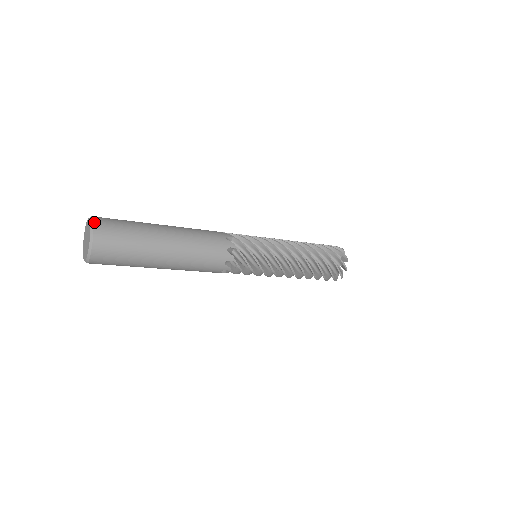
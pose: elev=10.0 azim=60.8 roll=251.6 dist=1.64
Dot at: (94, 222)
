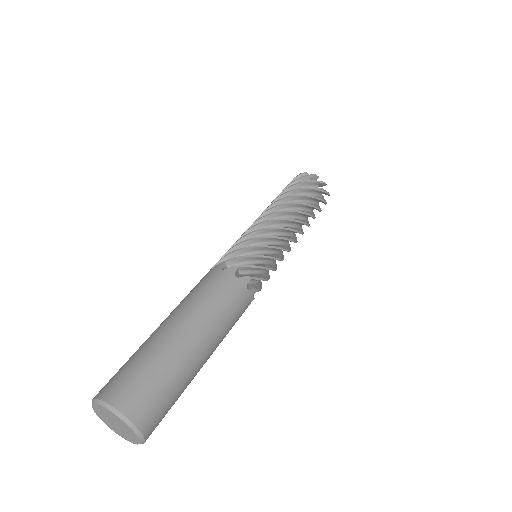
Dot at: (121, 411)
